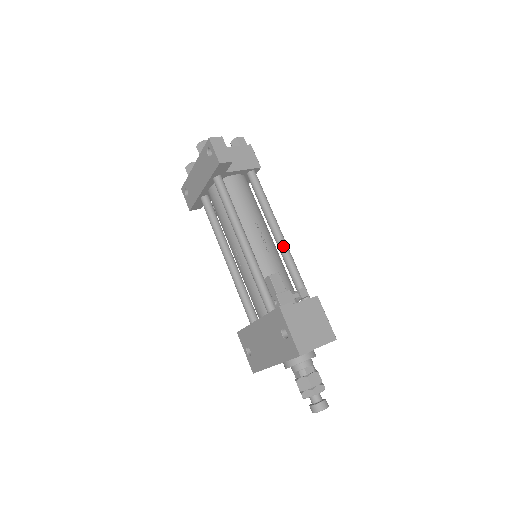
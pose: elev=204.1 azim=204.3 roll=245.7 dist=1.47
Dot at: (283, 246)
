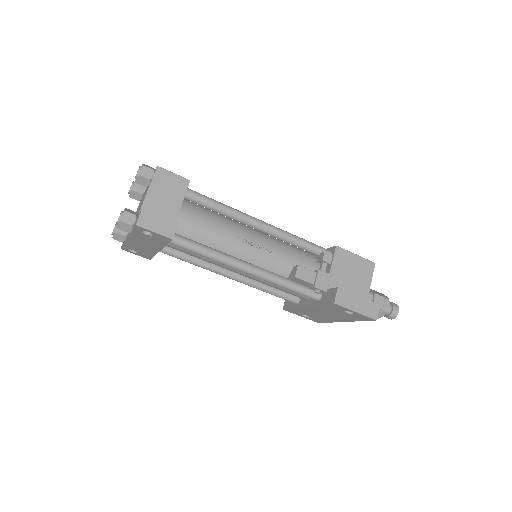
Dot at: (276, 234)
